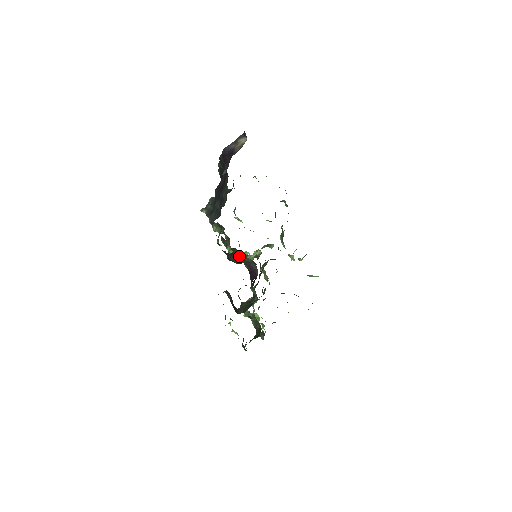
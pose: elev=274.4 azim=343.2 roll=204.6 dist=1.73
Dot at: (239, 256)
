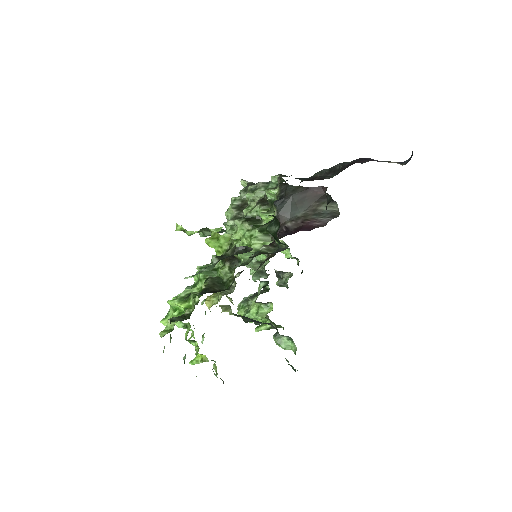
Dot at: (317, 199)
